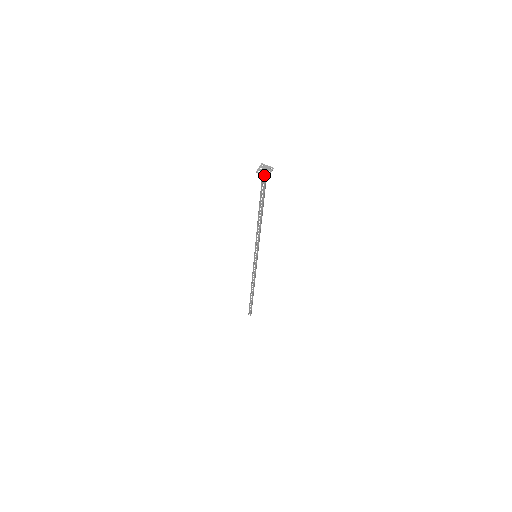
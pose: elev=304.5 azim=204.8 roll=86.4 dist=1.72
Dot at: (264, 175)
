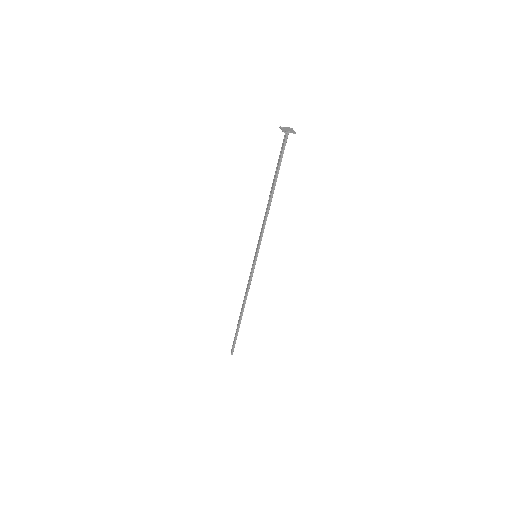
Dot at: (282, 130)
